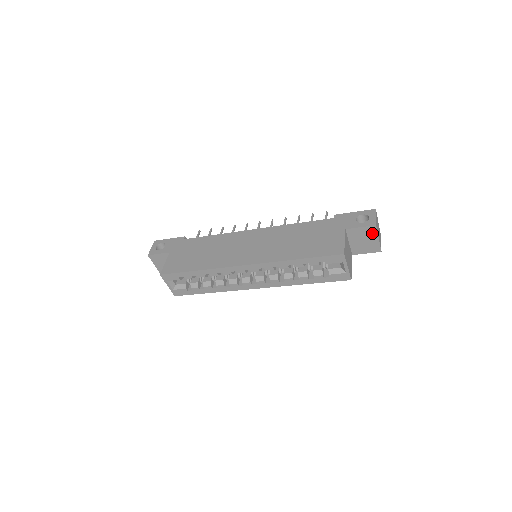
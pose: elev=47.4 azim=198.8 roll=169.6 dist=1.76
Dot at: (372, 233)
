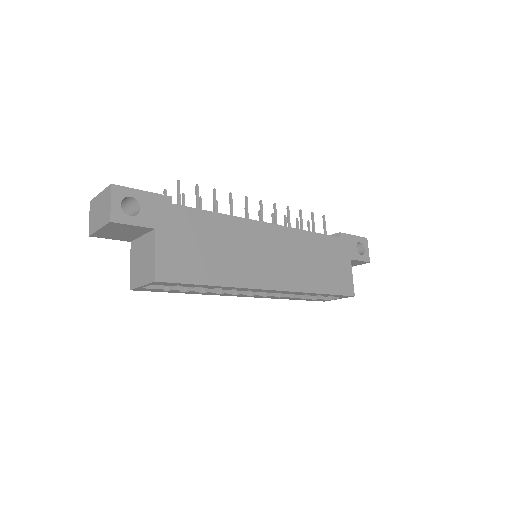
Dot at: (359, 264)
